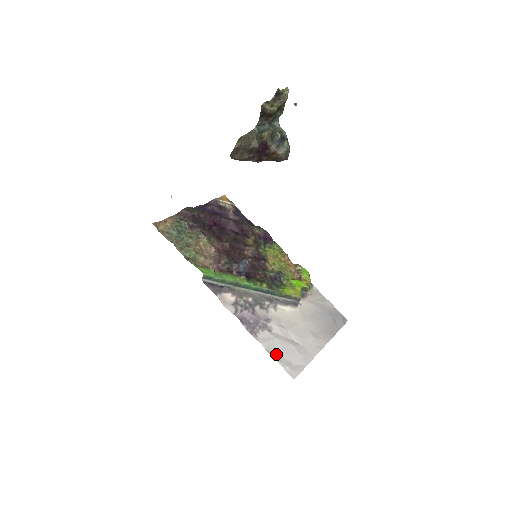
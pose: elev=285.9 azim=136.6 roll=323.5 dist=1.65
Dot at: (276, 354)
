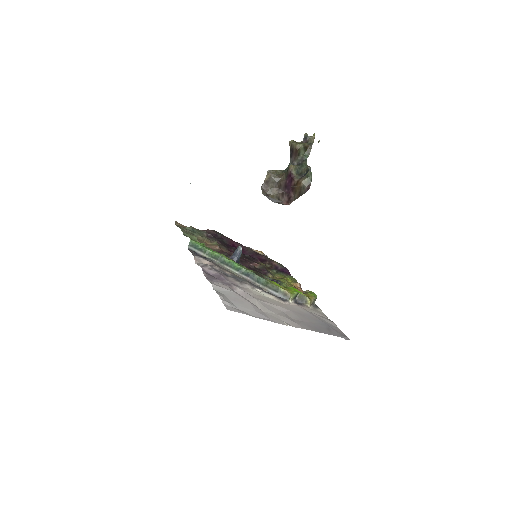
Dot at: (223, 295)
